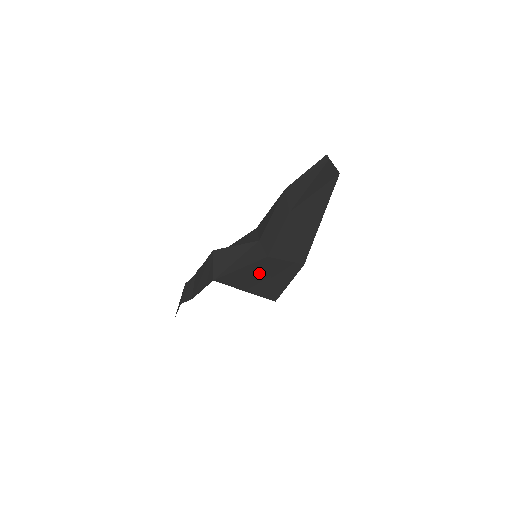
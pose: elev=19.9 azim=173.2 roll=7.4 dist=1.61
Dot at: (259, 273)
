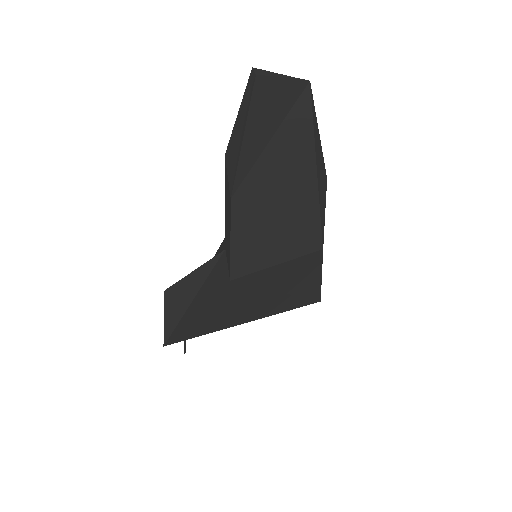
Dot at: (242, 299)
